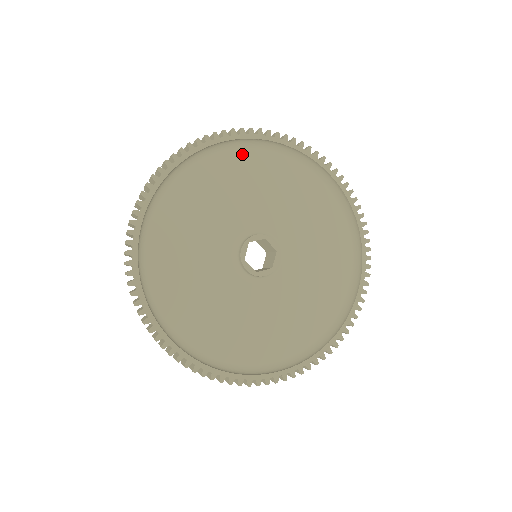
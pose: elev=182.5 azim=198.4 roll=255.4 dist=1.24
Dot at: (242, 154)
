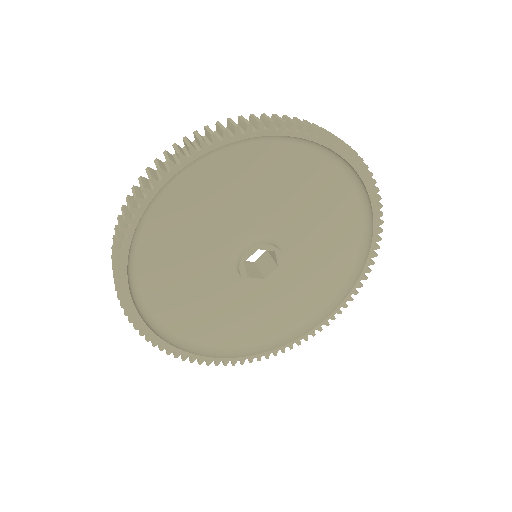
Dot at: (307, 155)
